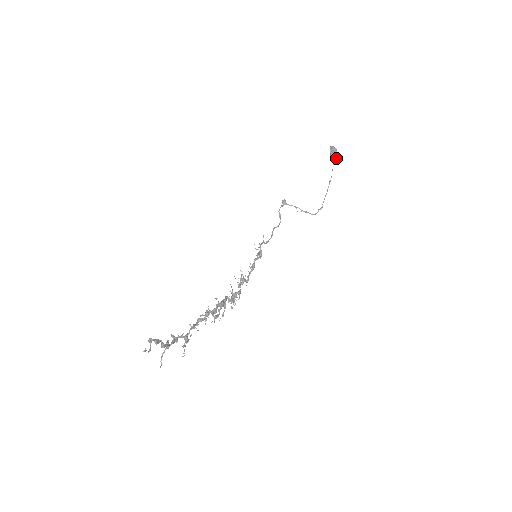
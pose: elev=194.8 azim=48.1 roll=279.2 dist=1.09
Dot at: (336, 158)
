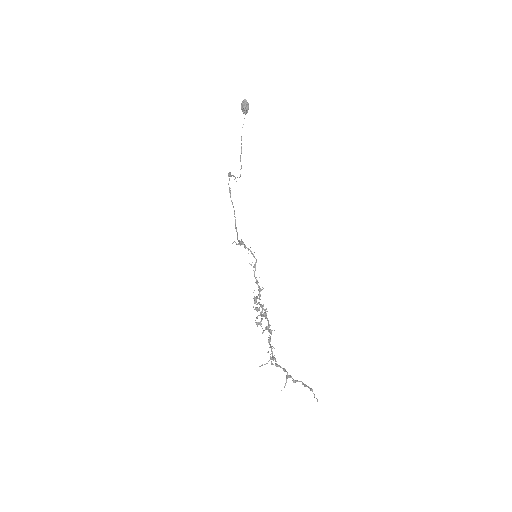
Dot at: occluded
